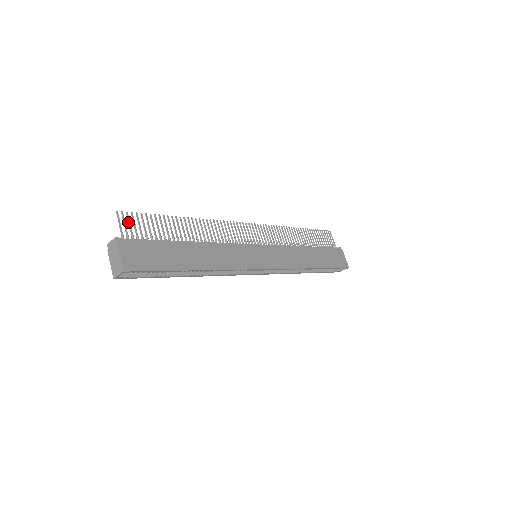
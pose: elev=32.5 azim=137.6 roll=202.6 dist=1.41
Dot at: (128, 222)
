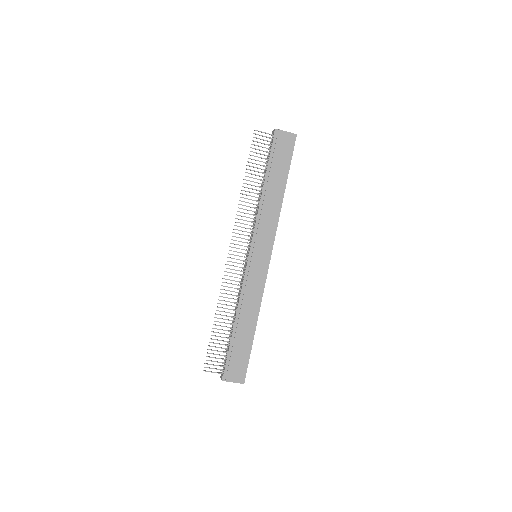
Dot at: occluded
